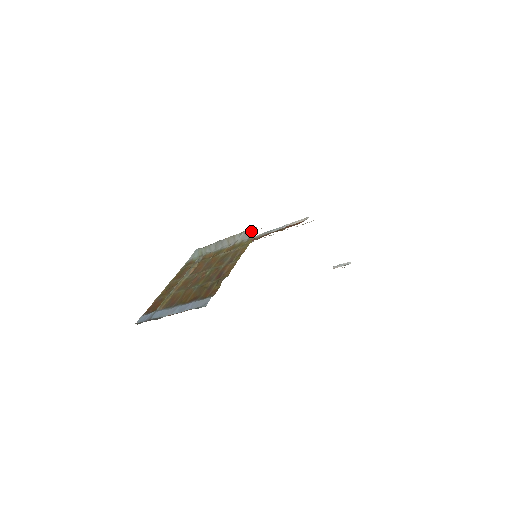
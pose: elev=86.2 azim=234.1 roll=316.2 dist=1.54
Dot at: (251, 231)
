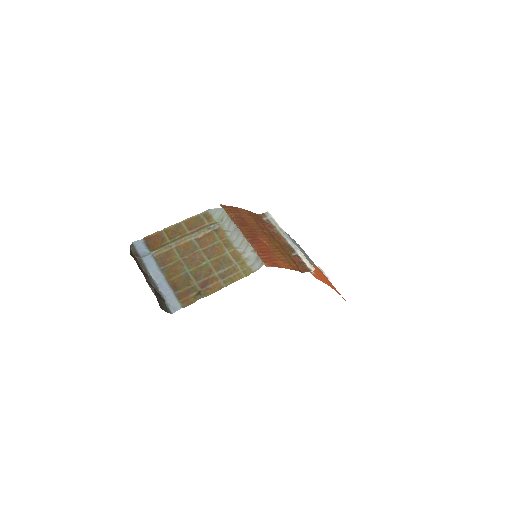
Dot at: (259, 261)
